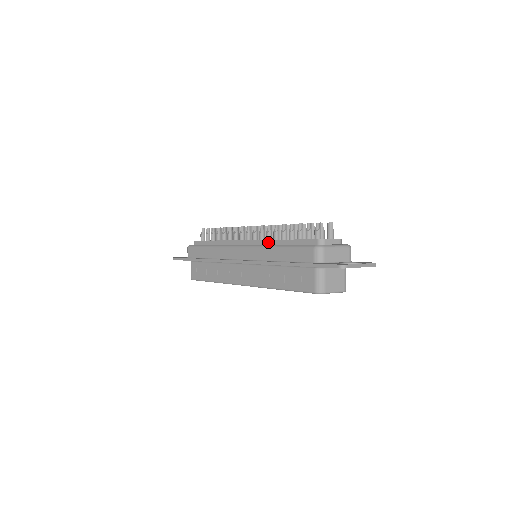
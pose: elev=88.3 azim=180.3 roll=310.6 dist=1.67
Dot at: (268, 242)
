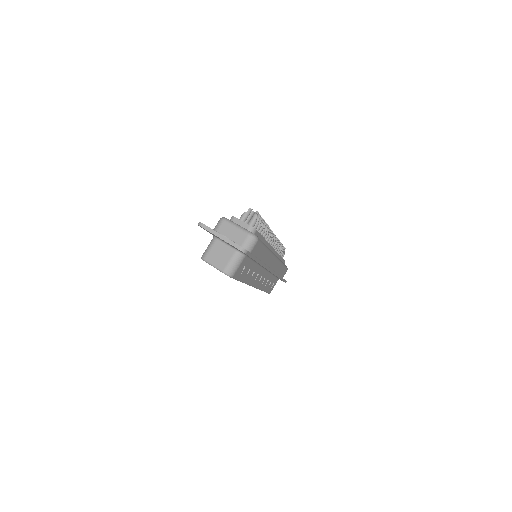
Dot at: occluded
